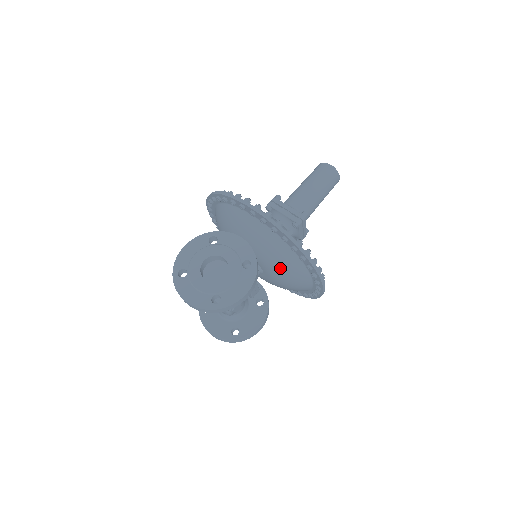
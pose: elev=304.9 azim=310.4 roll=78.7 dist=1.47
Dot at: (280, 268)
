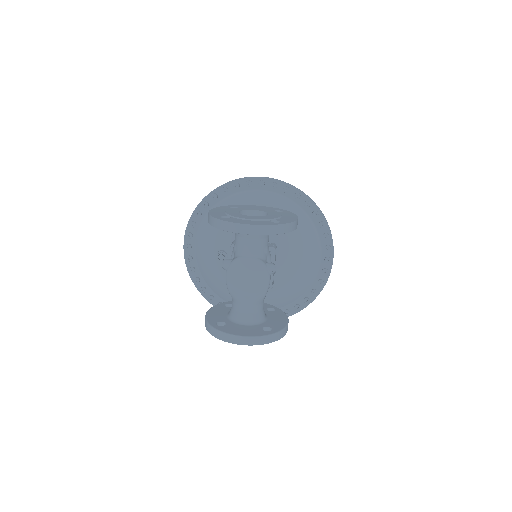
Dot at: (295, 236)
